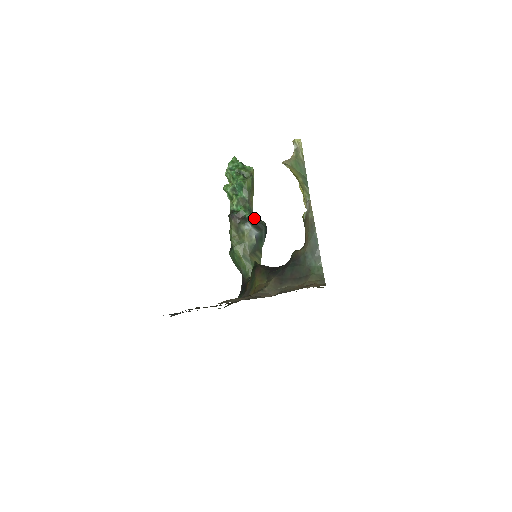
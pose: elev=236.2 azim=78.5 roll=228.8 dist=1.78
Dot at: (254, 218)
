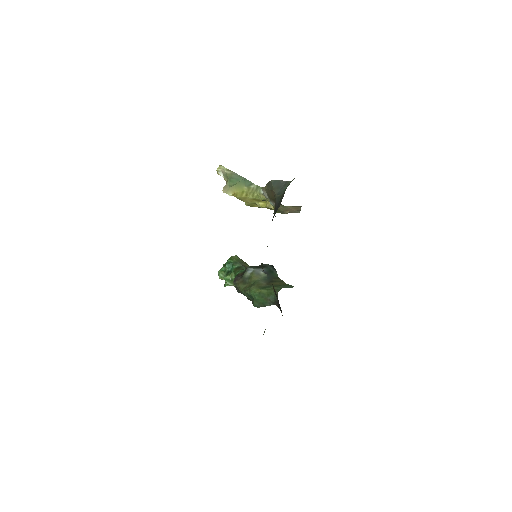
Dot at: occluded
